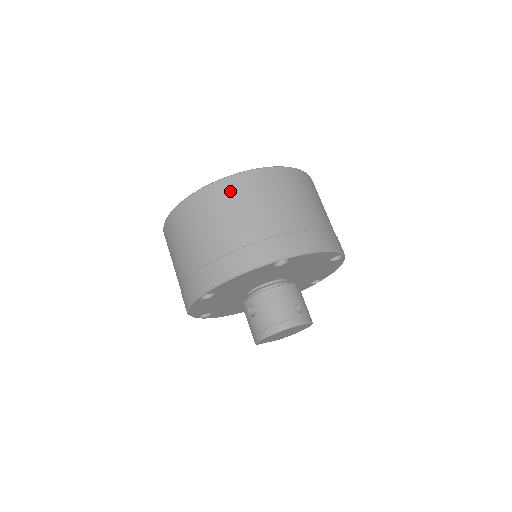
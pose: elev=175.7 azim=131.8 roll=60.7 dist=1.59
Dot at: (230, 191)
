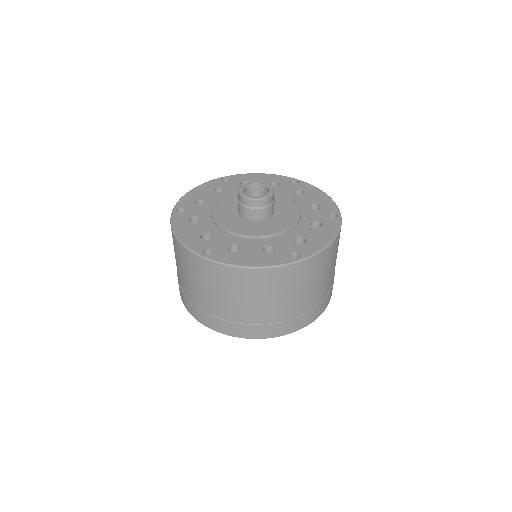
Dot at: (186, 260)
